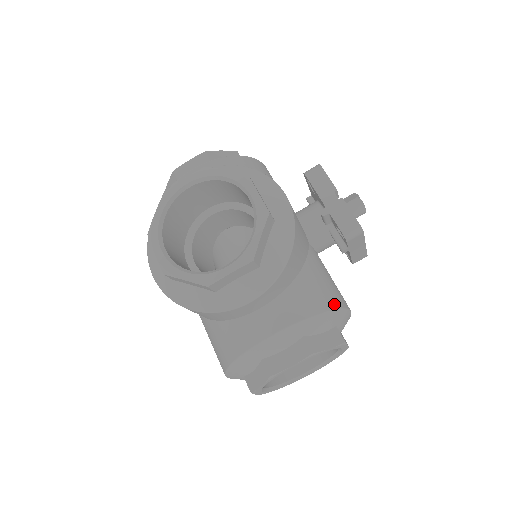
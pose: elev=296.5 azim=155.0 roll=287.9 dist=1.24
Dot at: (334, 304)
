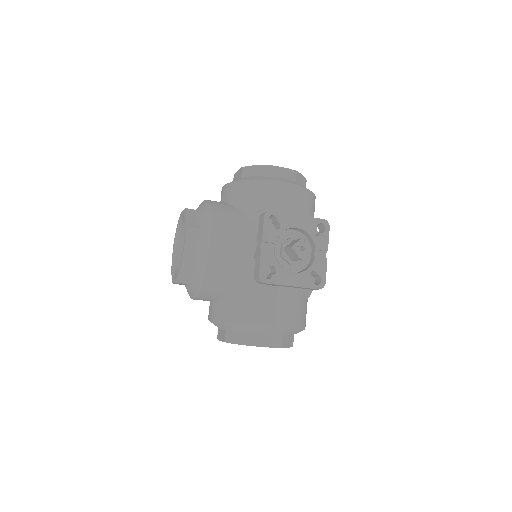
Dot at: (244, 320)
